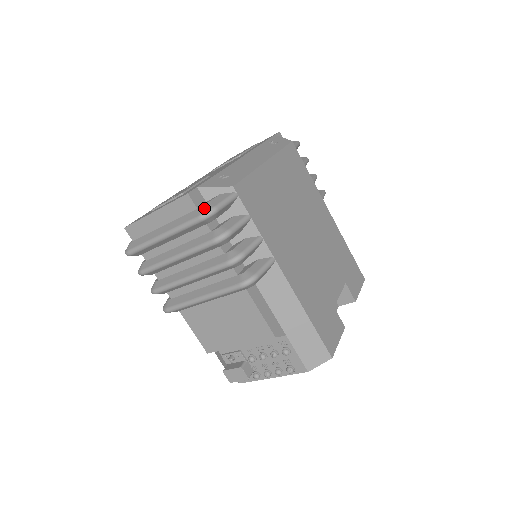
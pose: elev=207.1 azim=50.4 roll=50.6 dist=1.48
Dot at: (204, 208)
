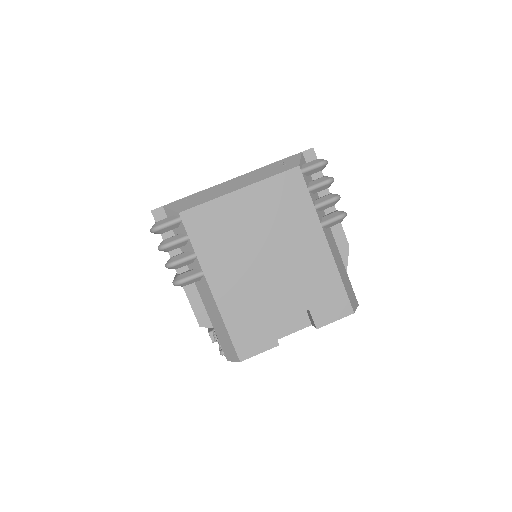
Dot at: (154, 225)
